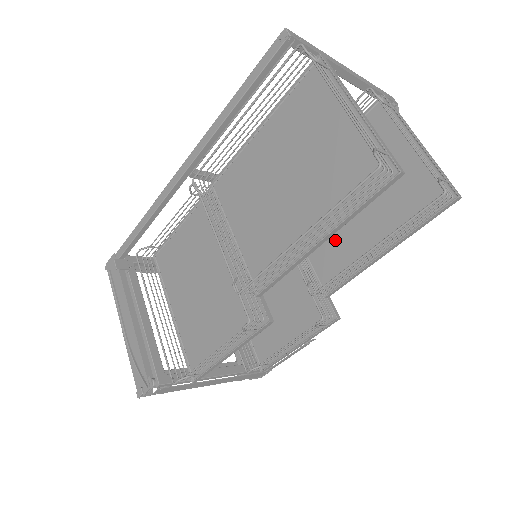
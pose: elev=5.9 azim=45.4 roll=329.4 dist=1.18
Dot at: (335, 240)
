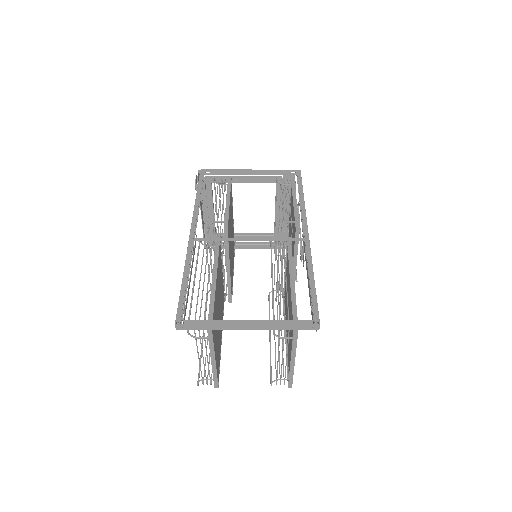
Dot at: occluded
